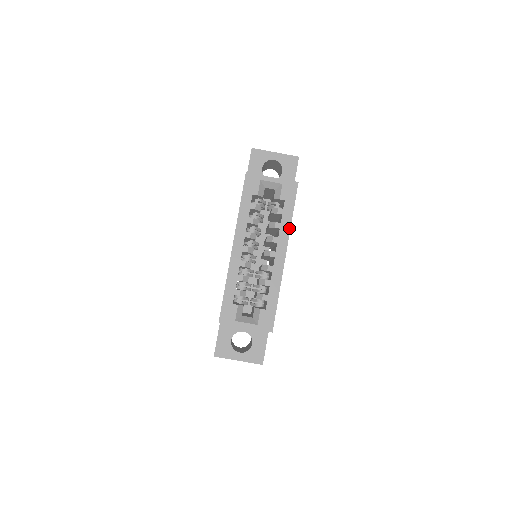
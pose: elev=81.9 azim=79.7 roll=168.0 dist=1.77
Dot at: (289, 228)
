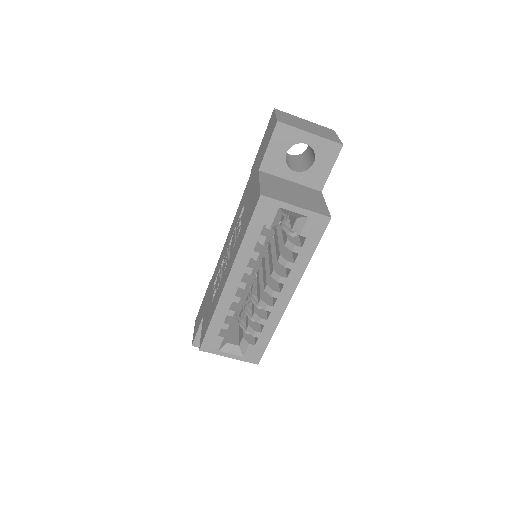
Dot at: (303, 270)
